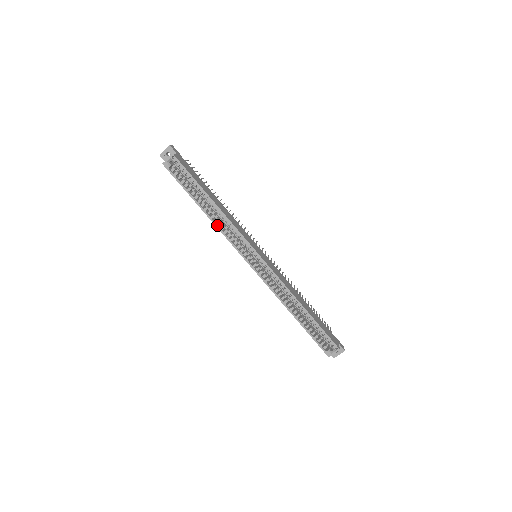
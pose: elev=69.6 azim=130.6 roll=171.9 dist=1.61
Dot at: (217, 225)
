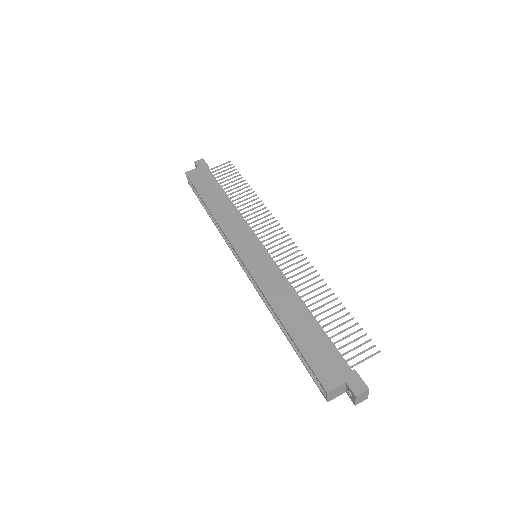
Dot at: (219, 231)
